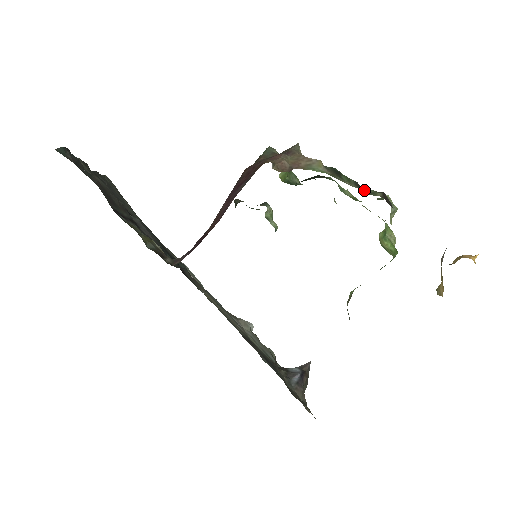
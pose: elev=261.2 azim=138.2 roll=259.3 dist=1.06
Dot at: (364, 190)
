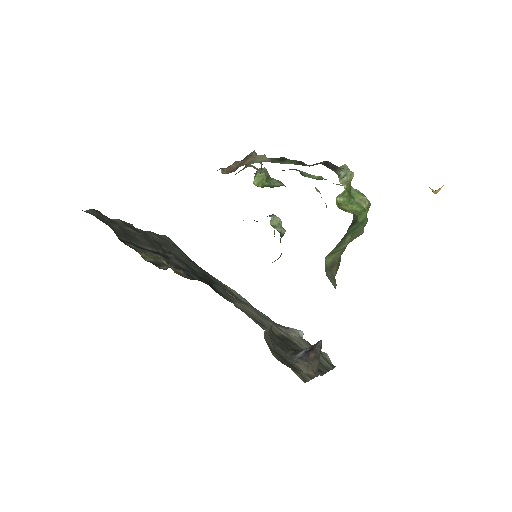
Dot at: occluded
